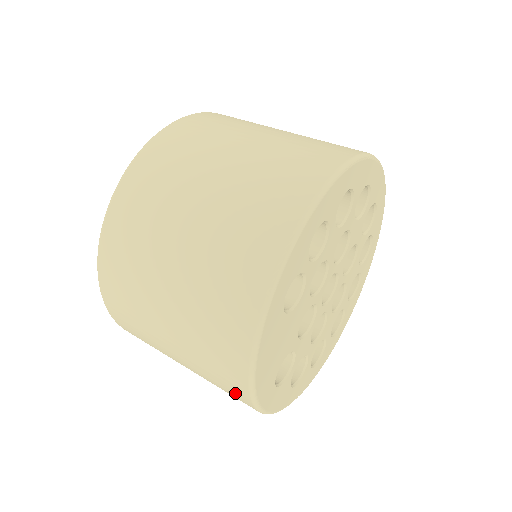
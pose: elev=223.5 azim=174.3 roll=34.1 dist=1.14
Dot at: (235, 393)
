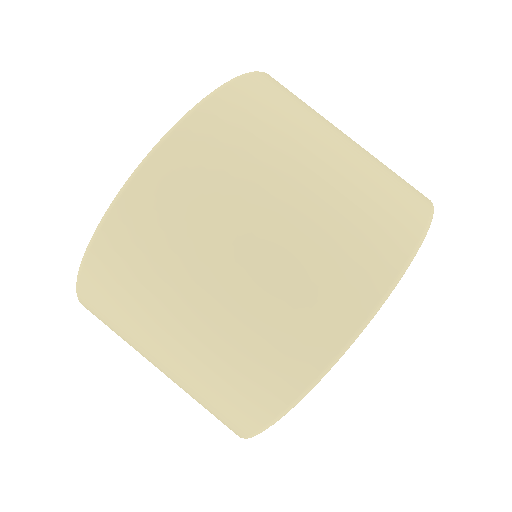
Dot at: (321, 329)
